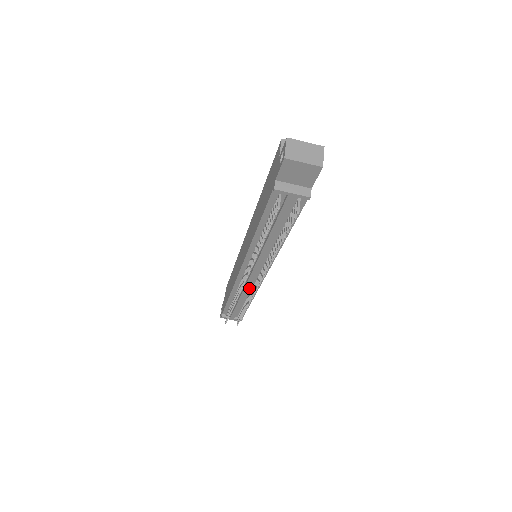
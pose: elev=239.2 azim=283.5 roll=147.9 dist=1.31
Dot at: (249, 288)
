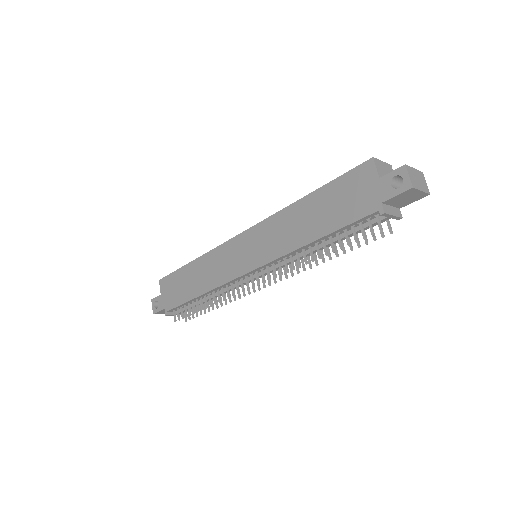
Dot at: occluded
